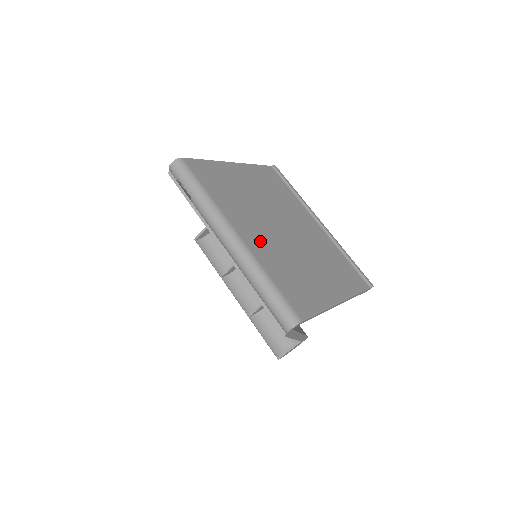
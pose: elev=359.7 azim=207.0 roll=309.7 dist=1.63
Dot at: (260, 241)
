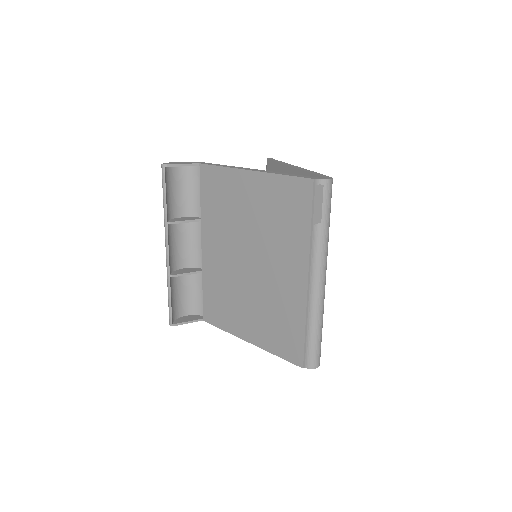
Dot at: occluded
